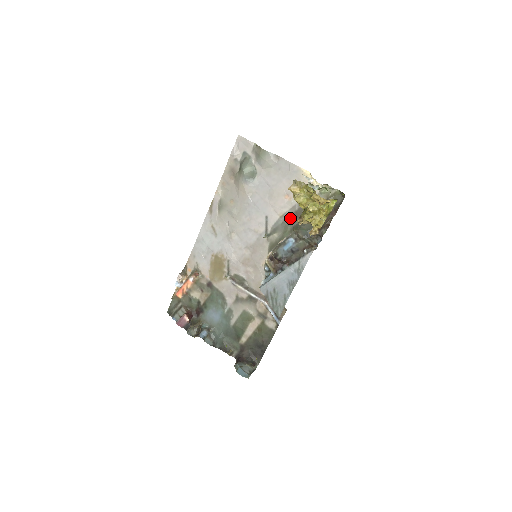
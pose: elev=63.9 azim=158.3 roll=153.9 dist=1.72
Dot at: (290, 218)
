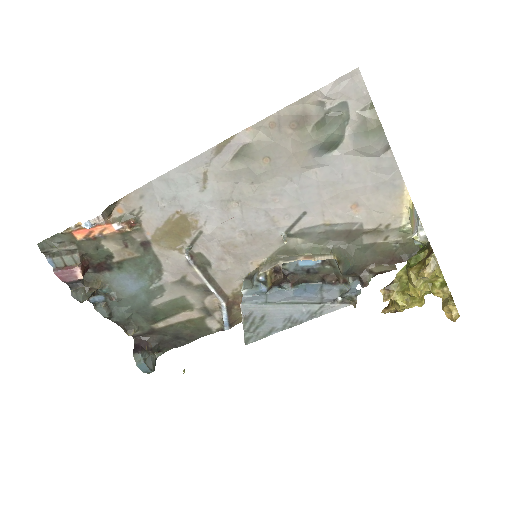
Dot at: (336, 233)
